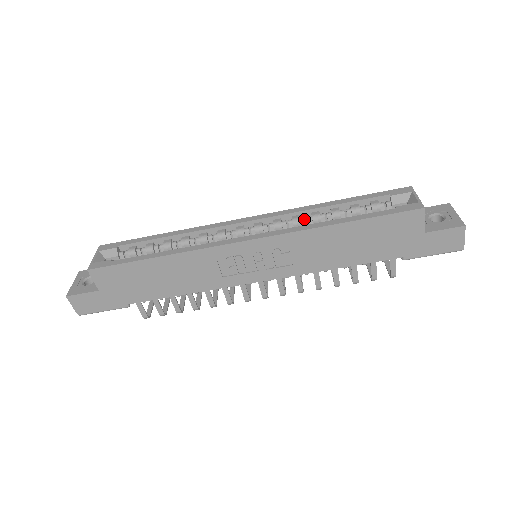
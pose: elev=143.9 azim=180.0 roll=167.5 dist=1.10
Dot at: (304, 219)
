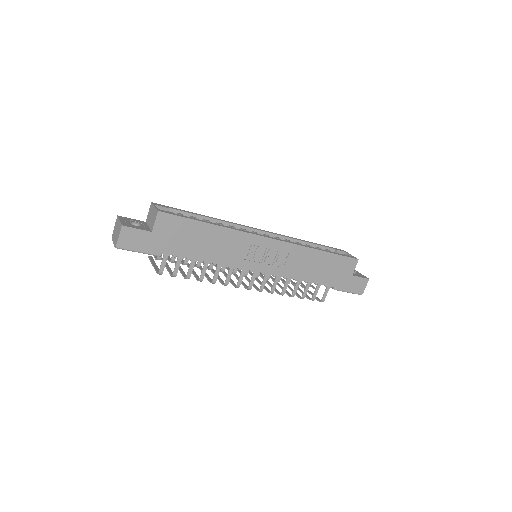
Dot at: occluded
